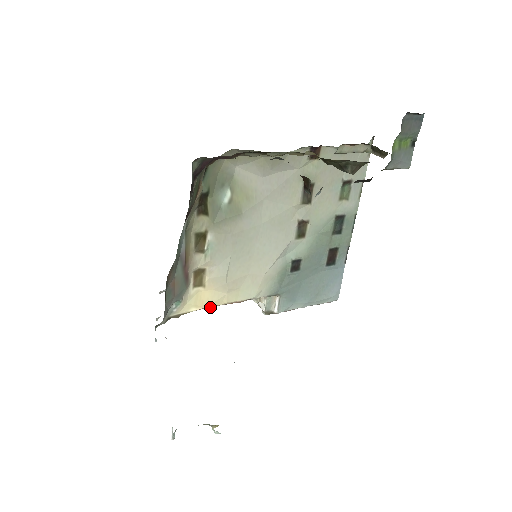
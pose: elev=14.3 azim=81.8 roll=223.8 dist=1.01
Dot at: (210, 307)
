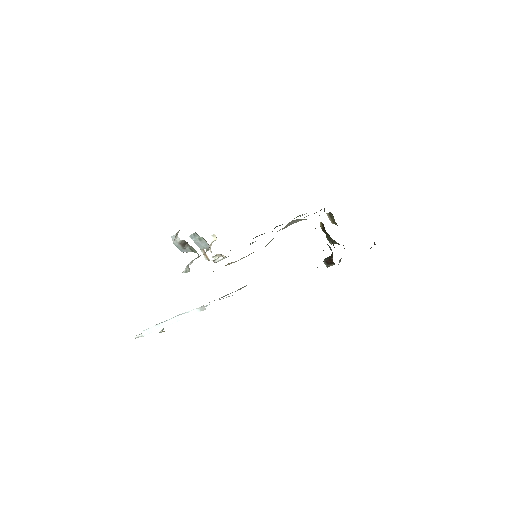
Dot at: occluded
